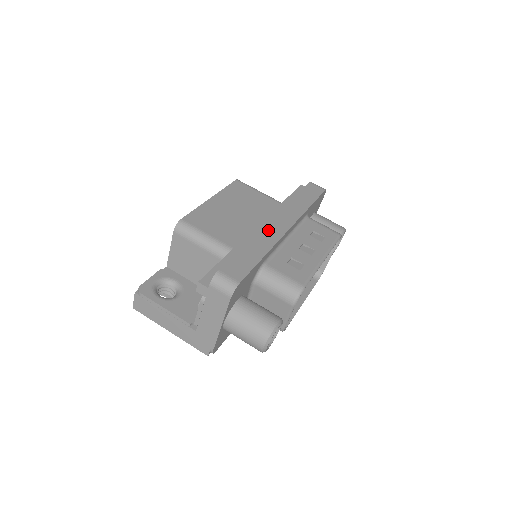
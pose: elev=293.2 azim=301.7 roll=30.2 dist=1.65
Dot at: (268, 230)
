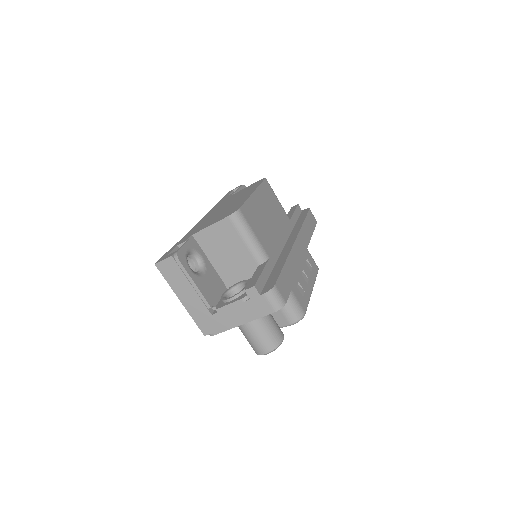
Dot at: (295, 252)
